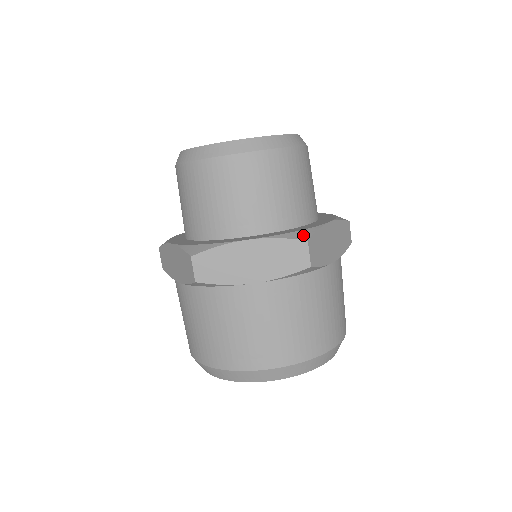
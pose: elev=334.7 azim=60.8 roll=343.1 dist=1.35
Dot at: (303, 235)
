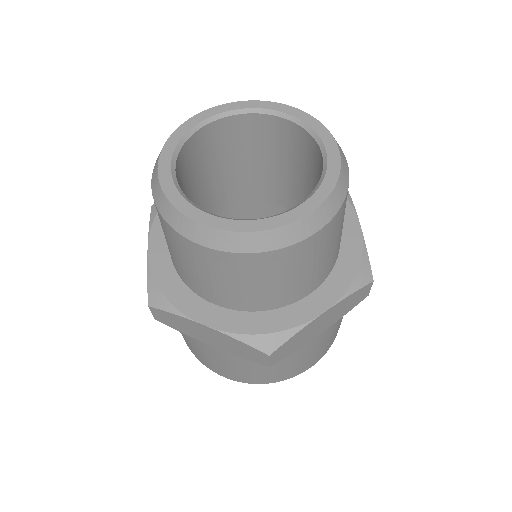
Dot at: (366, 275)
